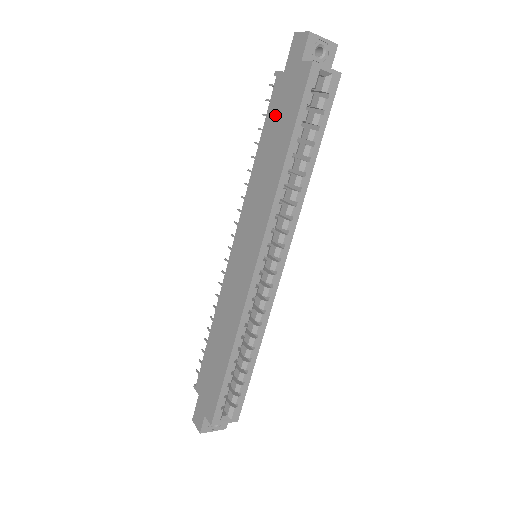
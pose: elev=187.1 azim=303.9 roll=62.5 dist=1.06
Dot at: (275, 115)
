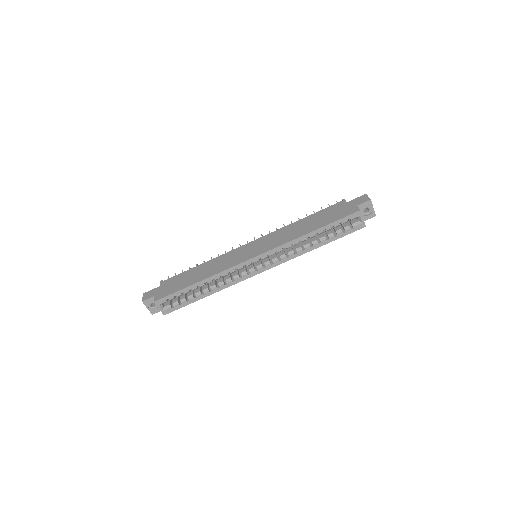
Dot at: (326, 213)
